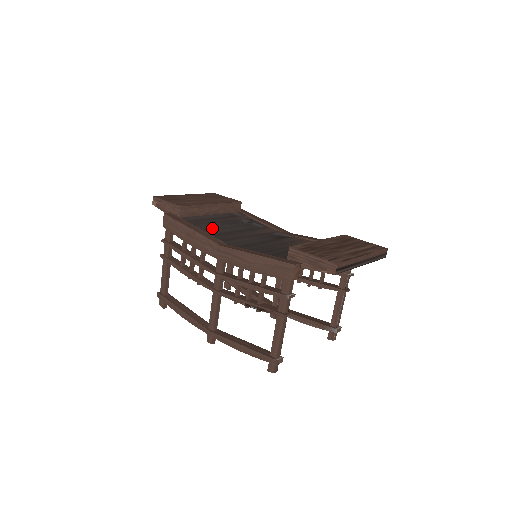
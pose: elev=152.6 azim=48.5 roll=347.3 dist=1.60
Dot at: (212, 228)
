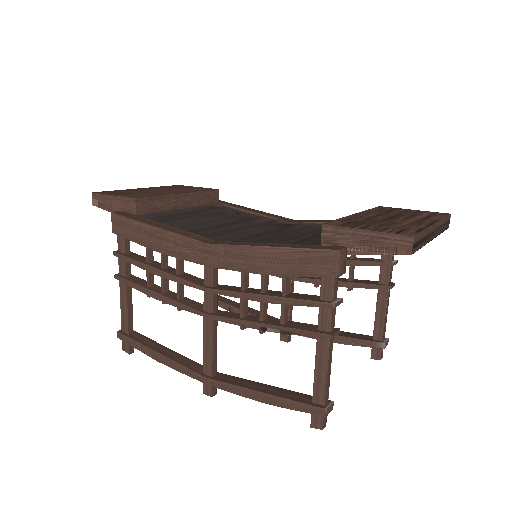
Dot at: (186, 224)
